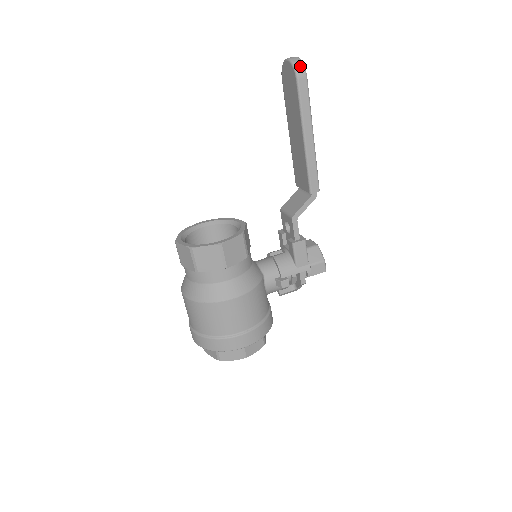
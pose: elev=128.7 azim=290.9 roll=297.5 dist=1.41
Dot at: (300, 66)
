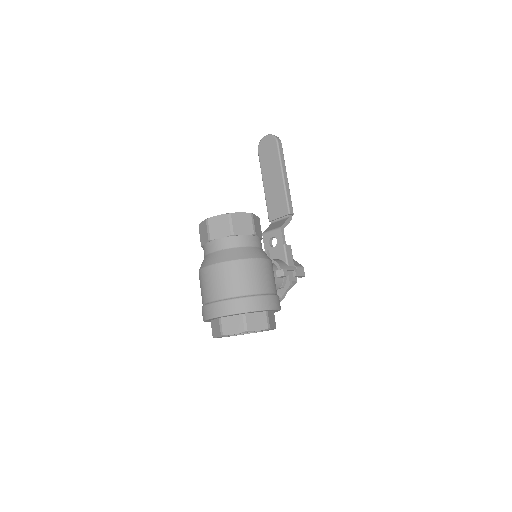
Dot at: (277, 137)
